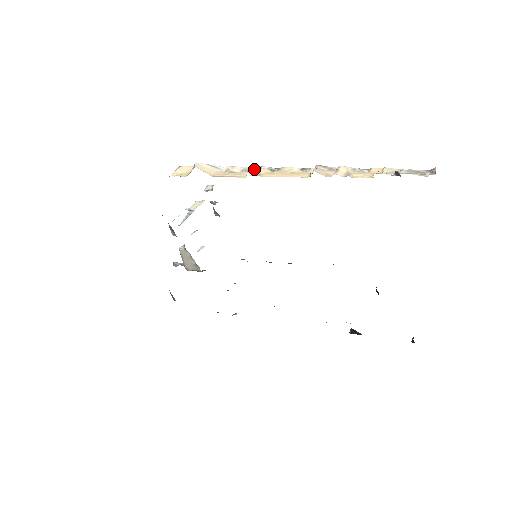
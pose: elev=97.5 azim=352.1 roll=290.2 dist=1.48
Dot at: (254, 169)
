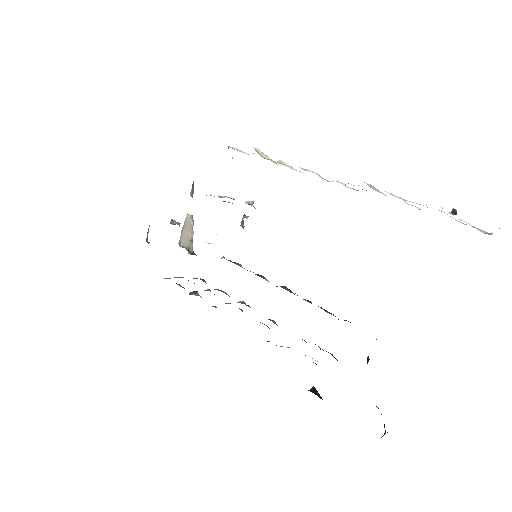
Dot at: occluded
